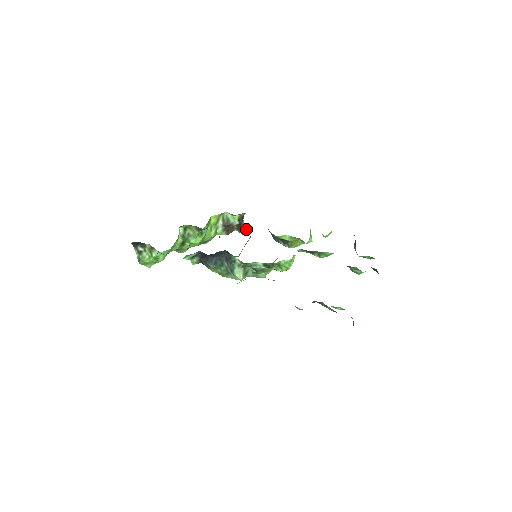
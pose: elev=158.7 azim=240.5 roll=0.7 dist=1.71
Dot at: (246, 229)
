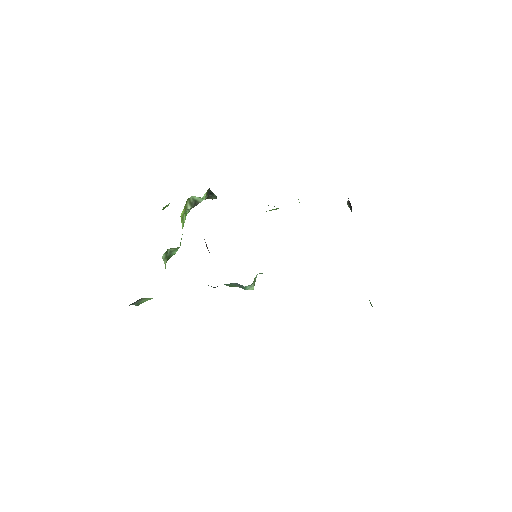
Dot at: (215, 196)
